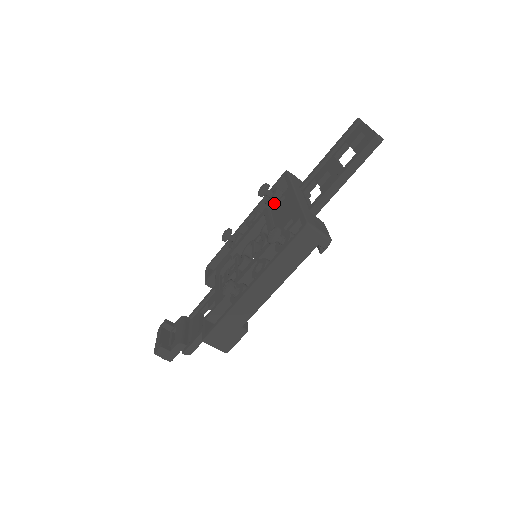
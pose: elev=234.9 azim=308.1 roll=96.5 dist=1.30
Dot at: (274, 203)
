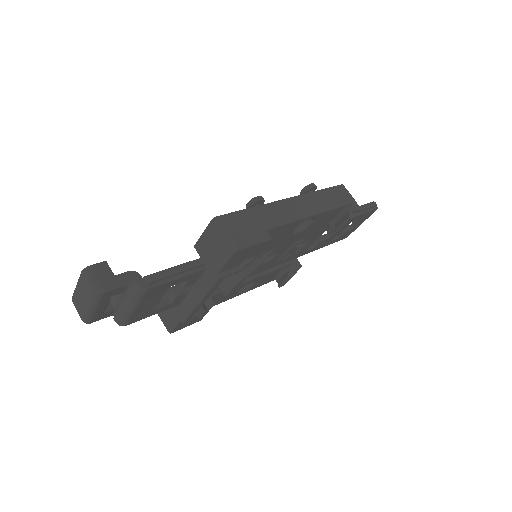
Dot at: occluded
